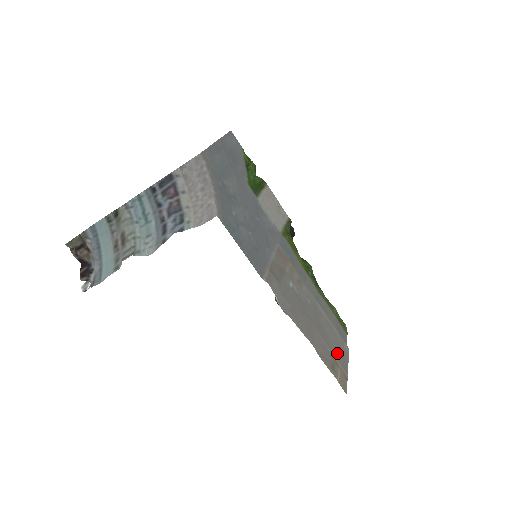
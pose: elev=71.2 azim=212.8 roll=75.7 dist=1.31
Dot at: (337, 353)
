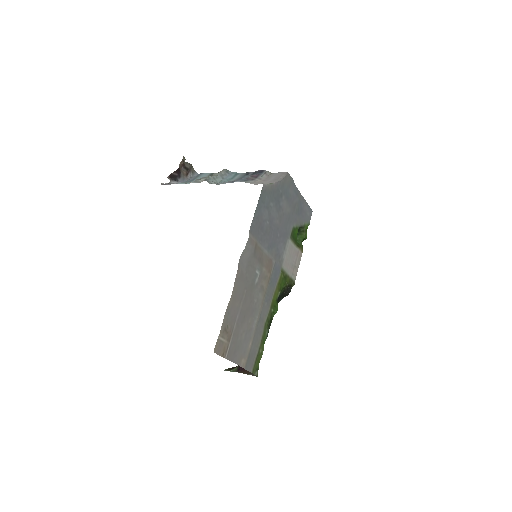
Dot at: (236, 342)
